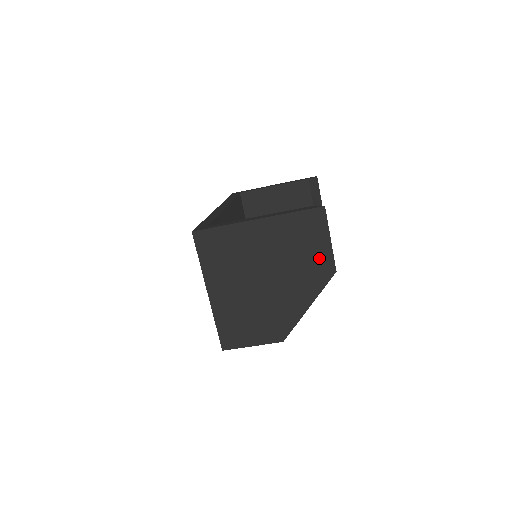
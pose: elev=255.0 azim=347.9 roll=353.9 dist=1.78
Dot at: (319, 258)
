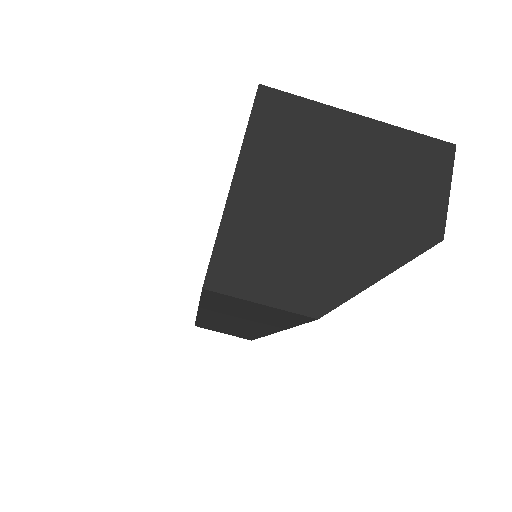
Dot at: (425, 208)
